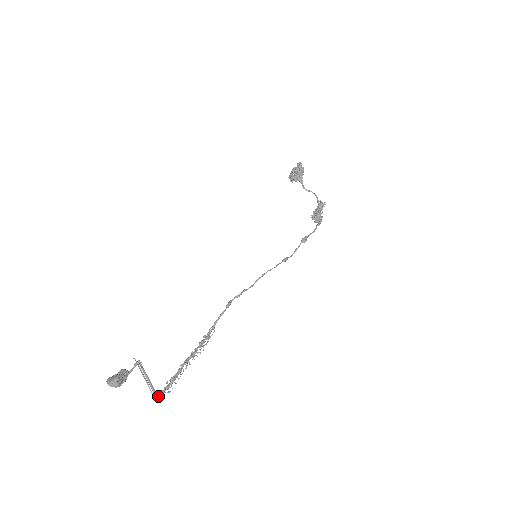
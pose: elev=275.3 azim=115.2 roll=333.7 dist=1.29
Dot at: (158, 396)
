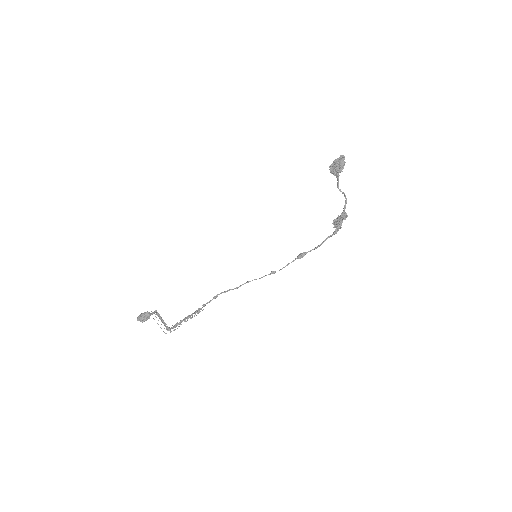
Dot at: (165, 333)
